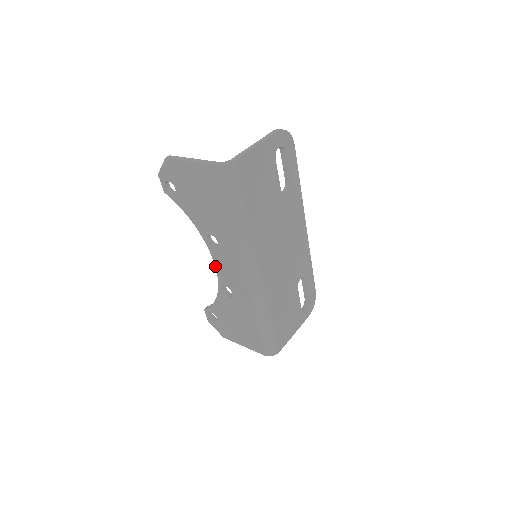
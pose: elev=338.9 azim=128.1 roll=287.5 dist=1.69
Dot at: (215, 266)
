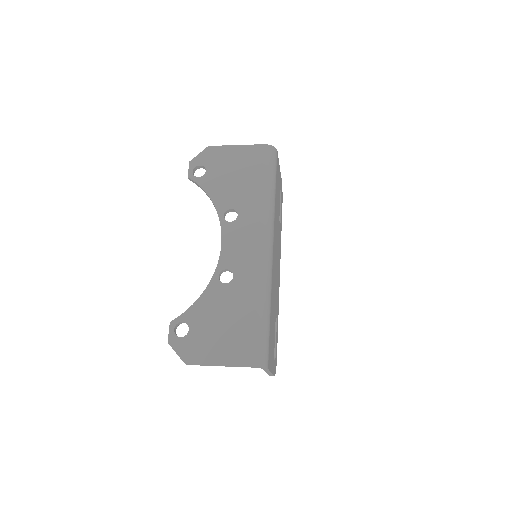
Dot at: (221, 246)
